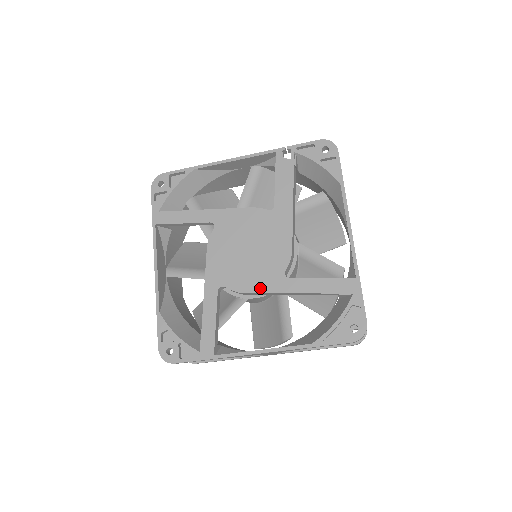
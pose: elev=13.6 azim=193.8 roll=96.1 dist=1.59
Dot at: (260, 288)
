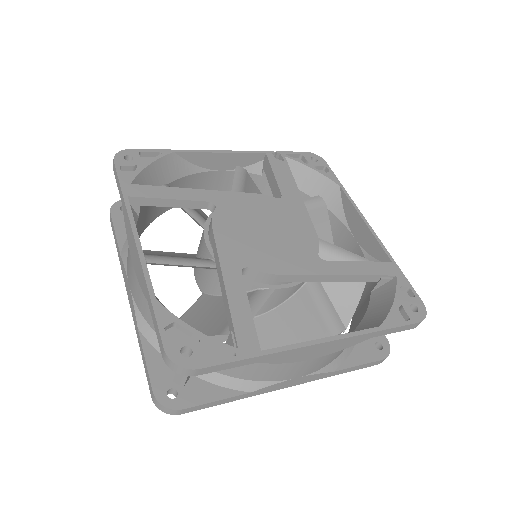
Dot at: (296, 269)
